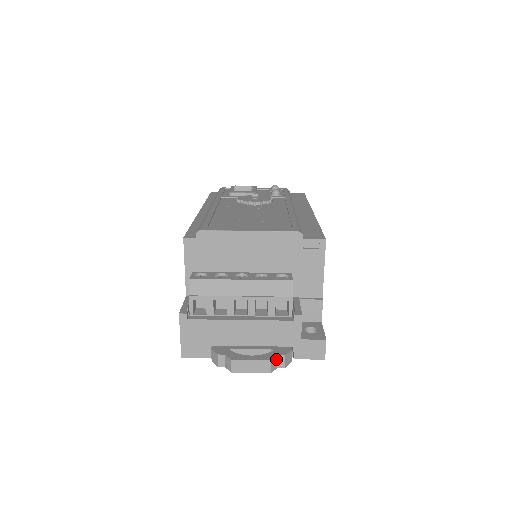
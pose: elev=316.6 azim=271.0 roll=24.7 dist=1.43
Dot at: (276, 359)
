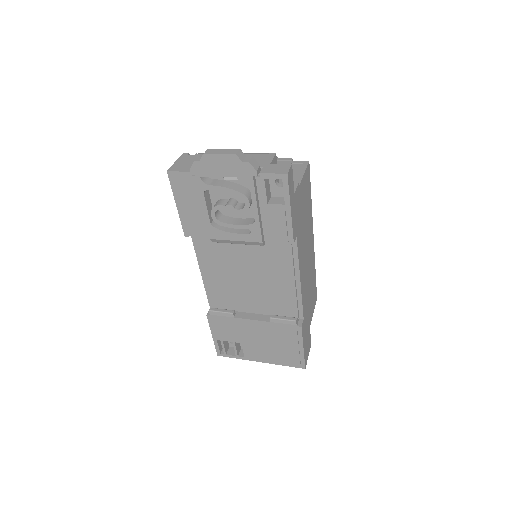
Dot at: (244, 156)
